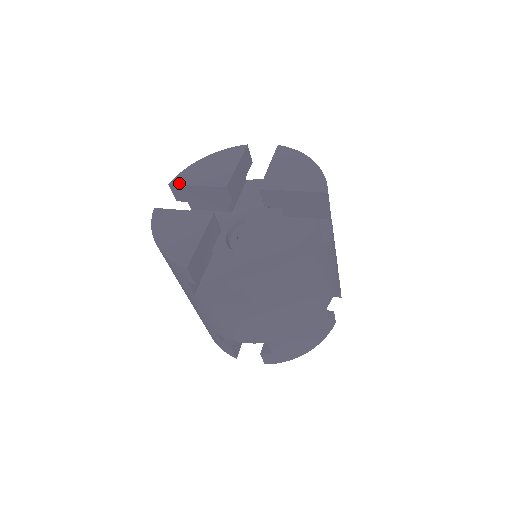
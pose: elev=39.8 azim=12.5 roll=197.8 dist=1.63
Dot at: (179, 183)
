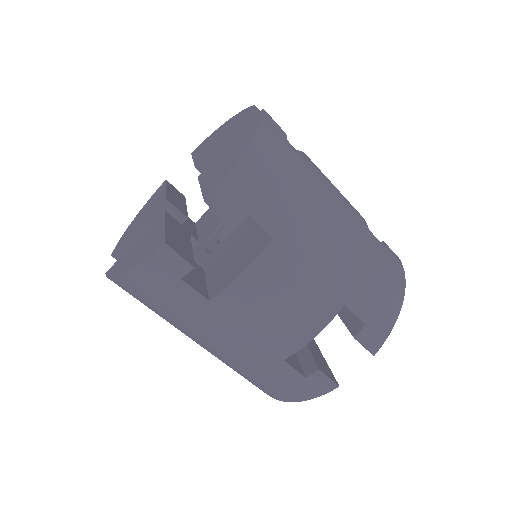
Dot at: (193, 153)
